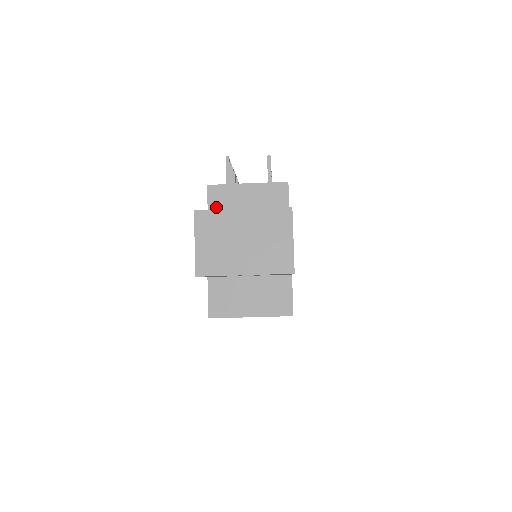
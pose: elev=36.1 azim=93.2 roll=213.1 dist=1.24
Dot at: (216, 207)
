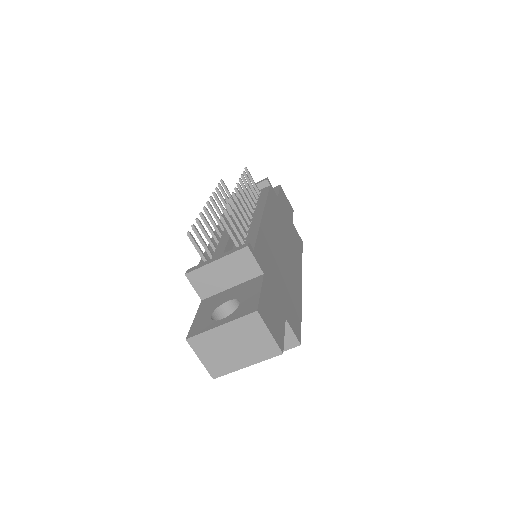
Dot at: (201, 288)
